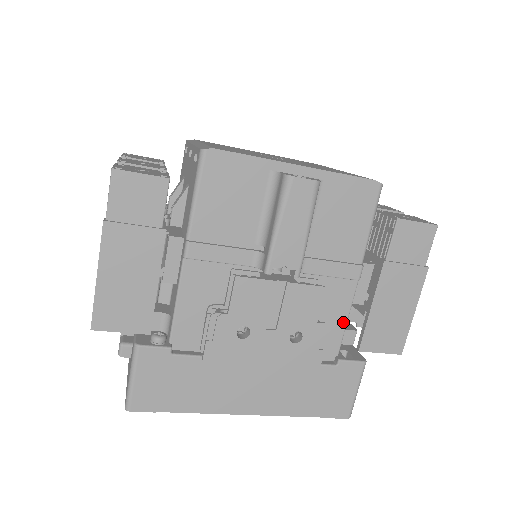
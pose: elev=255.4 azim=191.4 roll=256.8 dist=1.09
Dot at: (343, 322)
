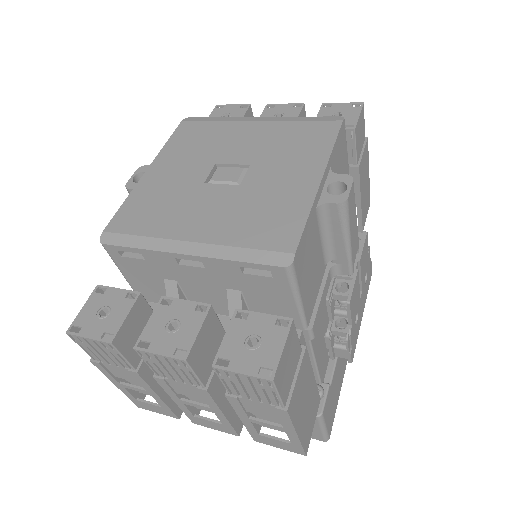
Dot at: occluded
